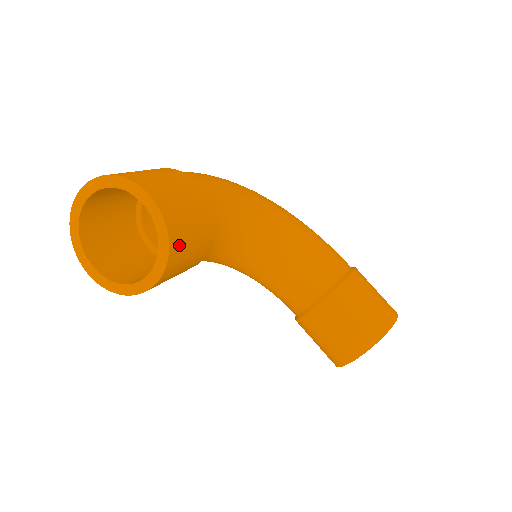
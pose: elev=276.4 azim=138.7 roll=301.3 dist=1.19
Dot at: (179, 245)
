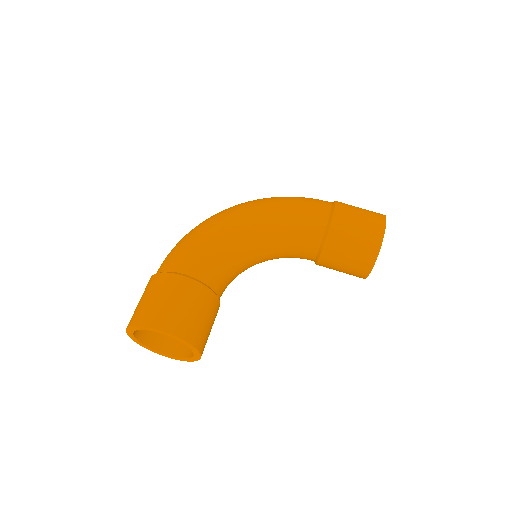
Dot at: (196, 335)
